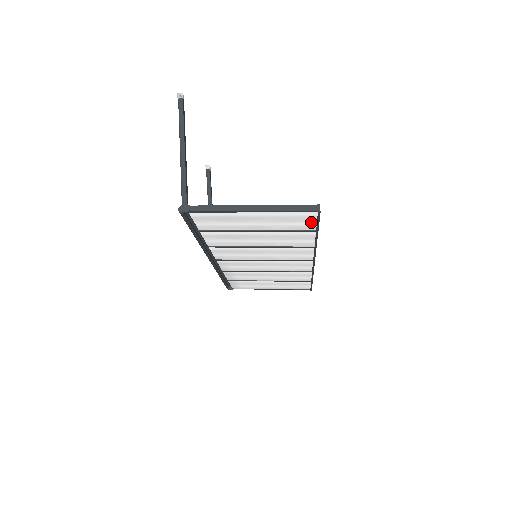
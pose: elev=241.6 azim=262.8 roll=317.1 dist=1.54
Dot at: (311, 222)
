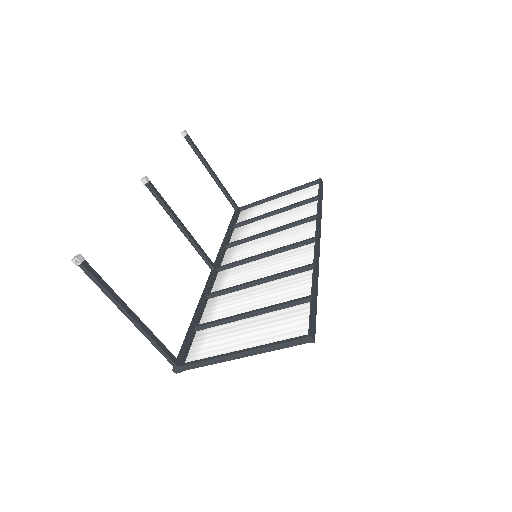
Dot at: (307, 319)
